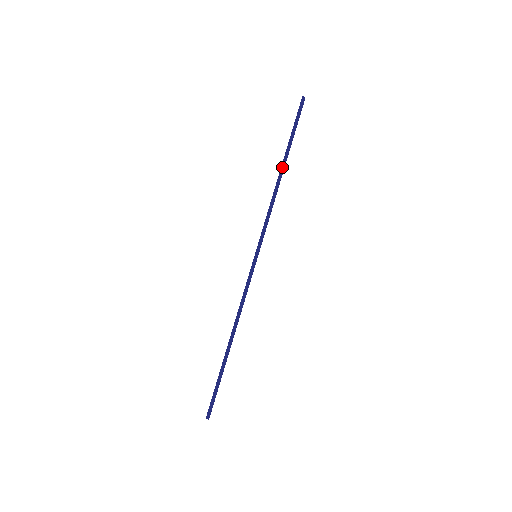
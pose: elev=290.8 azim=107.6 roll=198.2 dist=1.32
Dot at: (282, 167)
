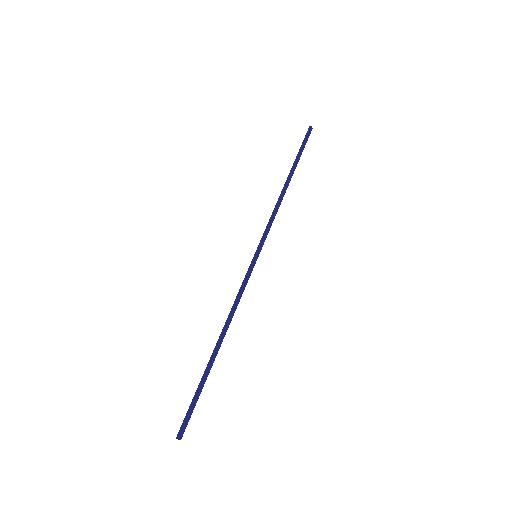
Dot at: (288, 178)
